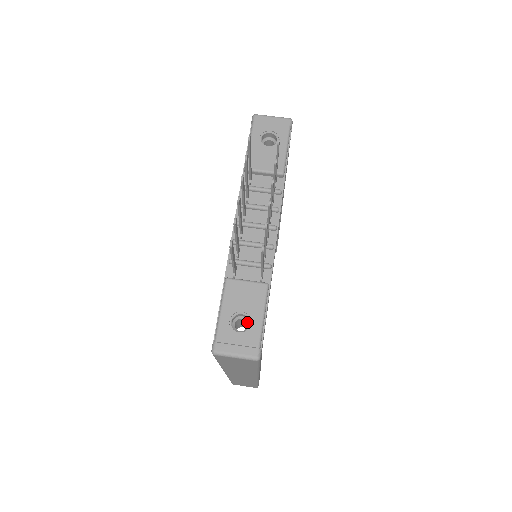
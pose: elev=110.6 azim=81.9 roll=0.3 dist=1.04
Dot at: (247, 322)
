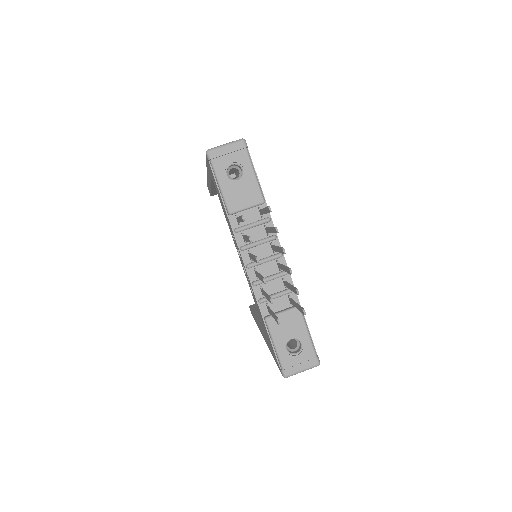
Dot at: (296, 340)
